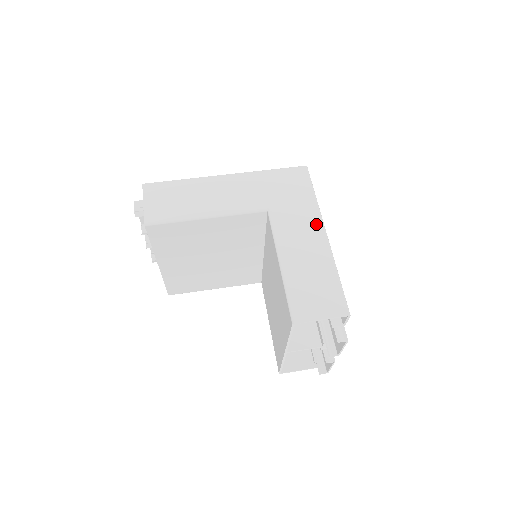
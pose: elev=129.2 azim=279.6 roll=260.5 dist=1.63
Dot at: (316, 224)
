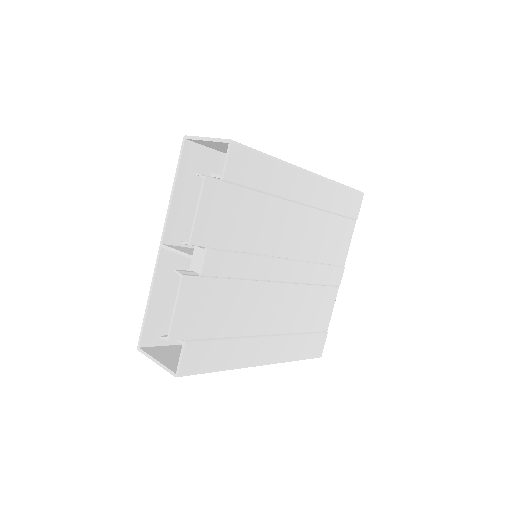
Dot at: occluded
